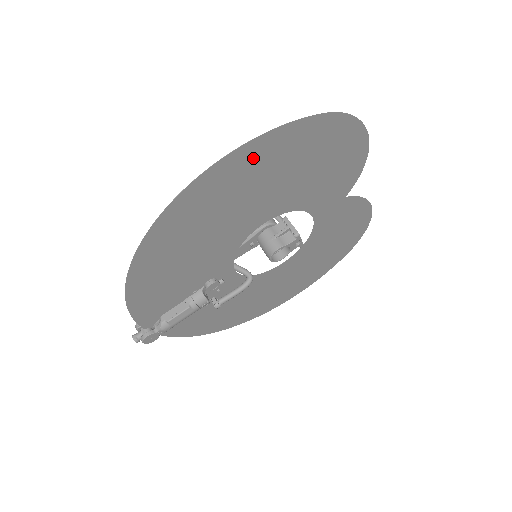
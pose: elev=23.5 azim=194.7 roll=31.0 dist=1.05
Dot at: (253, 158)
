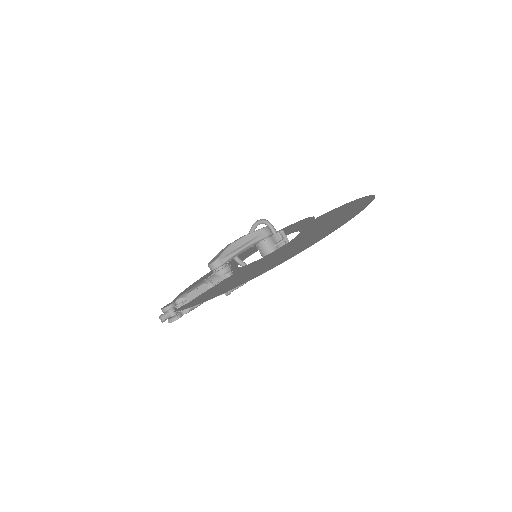
Dot at: (339, 223)
